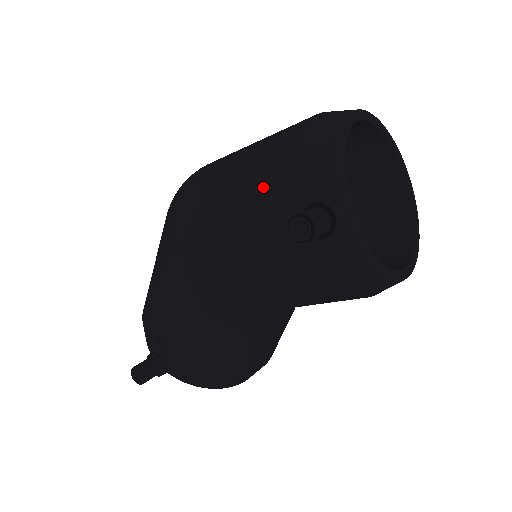
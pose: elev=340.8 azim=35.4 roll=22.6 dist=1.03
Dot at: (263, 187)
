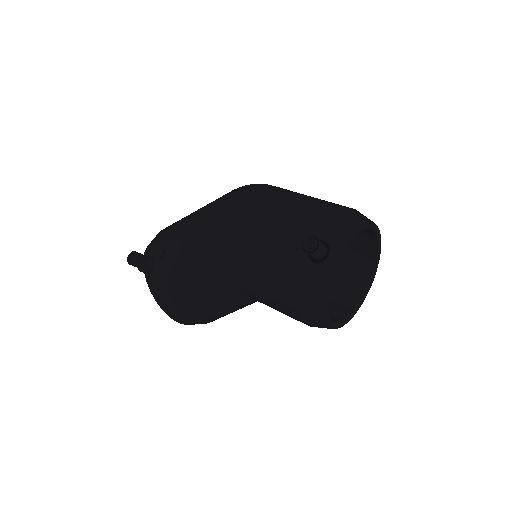
Dot at: (303, 216)
